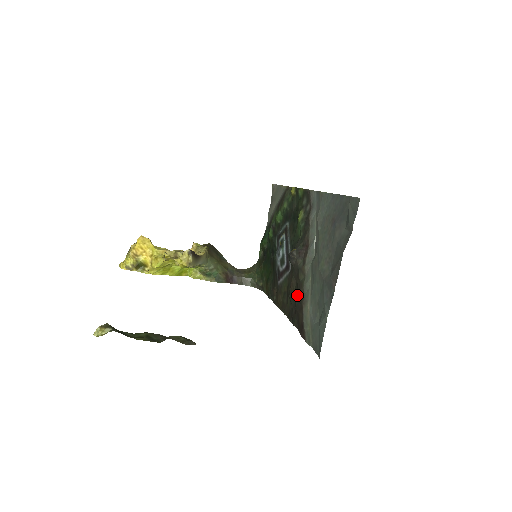
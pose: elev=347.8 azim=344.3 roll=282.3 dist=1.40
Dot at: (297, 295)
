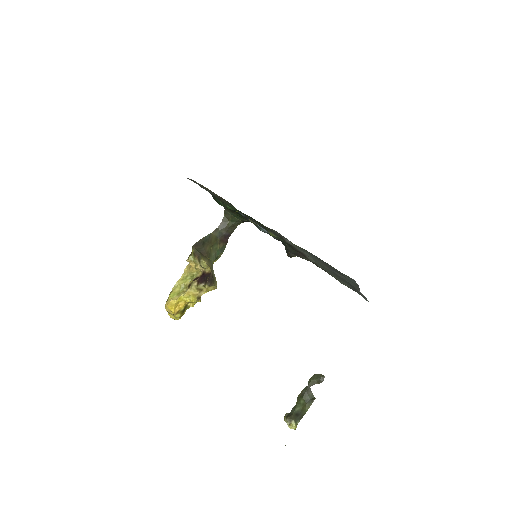
Dot at: occluded
